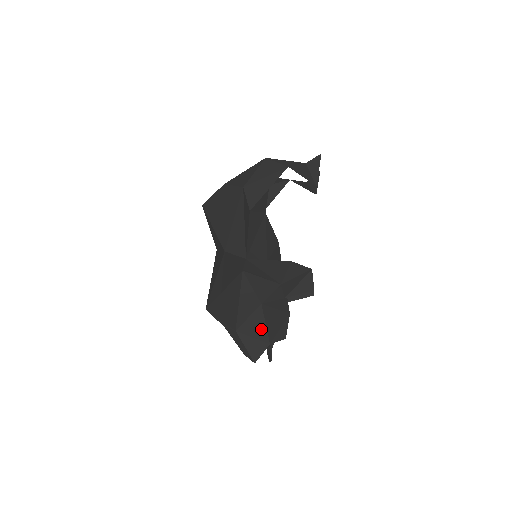
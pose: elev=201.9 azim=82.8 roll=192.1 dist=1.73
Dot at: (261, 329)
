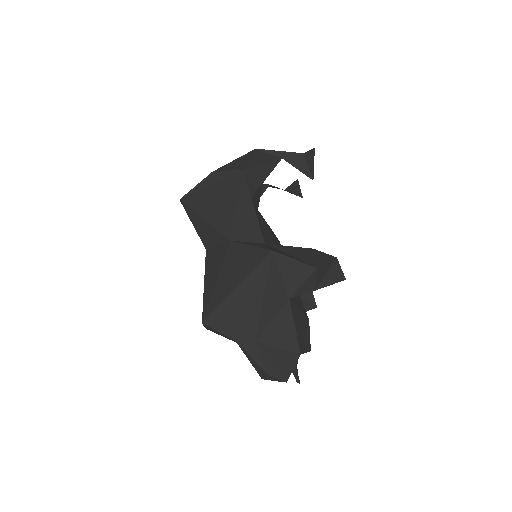
Dot at: (289, 334)
